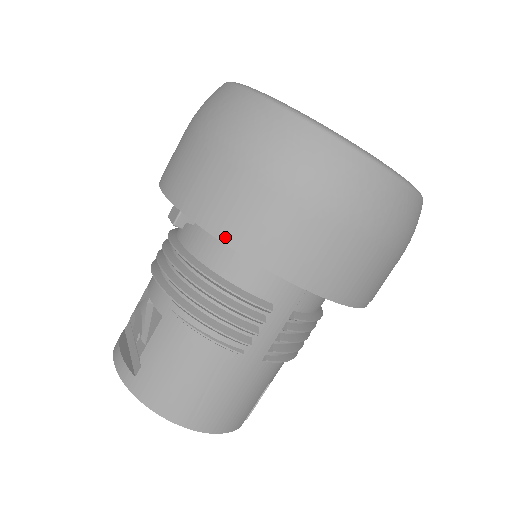
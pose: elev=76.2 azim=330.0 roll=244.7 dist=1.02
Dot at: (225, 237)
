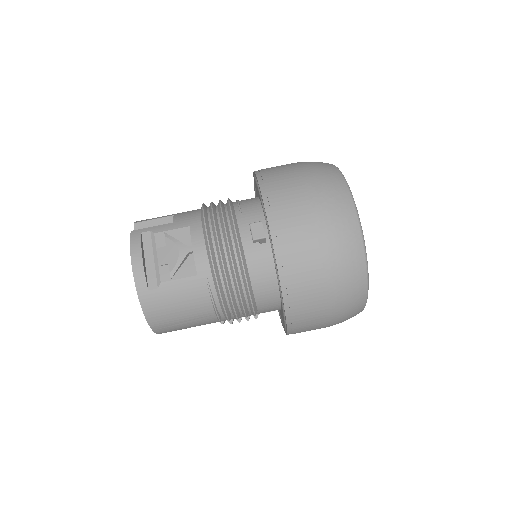
Dot at: (286, 294)
